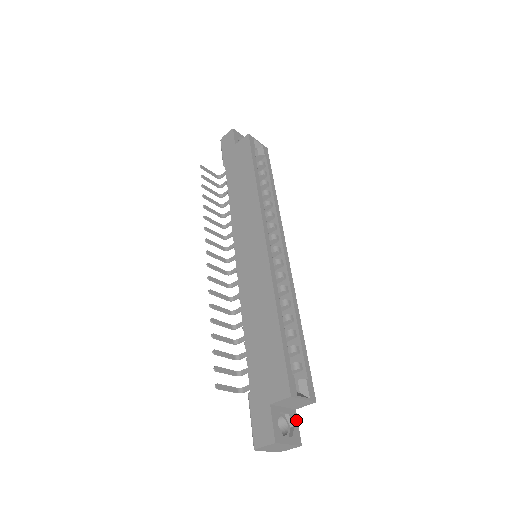
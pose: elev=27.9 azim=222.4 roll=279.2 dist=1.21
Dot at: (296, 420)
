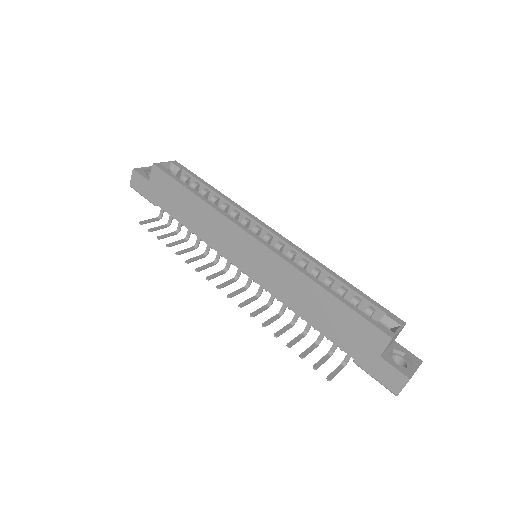
Dot at: (402, 348)
